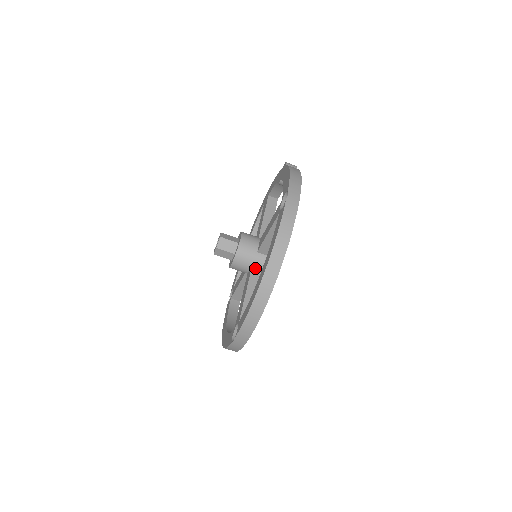
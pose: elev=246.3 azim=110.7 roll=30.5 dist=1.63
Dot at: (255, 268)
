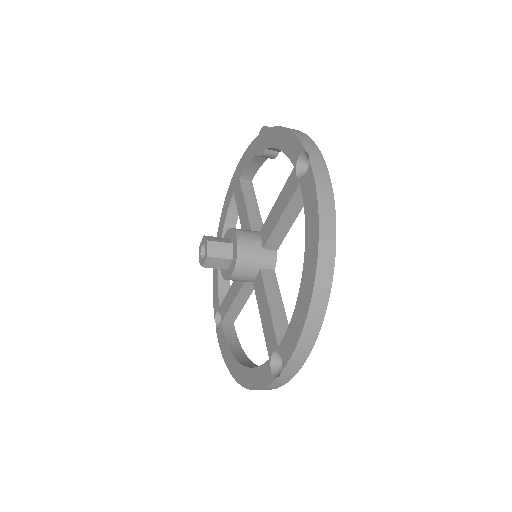
Dot at: (265, 271)
